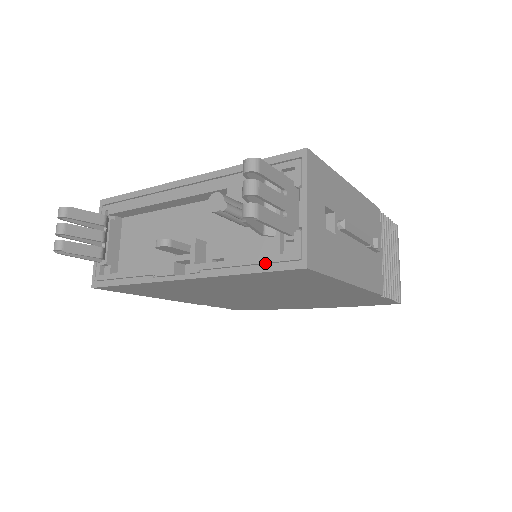
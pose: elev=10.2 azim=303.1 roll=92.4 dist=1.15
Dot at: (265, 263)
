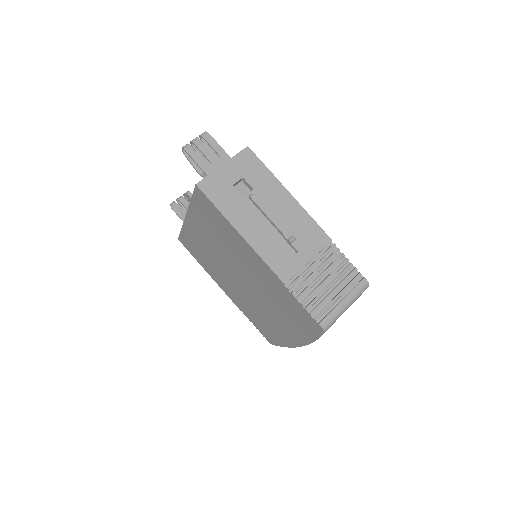
Dot at: occluded
